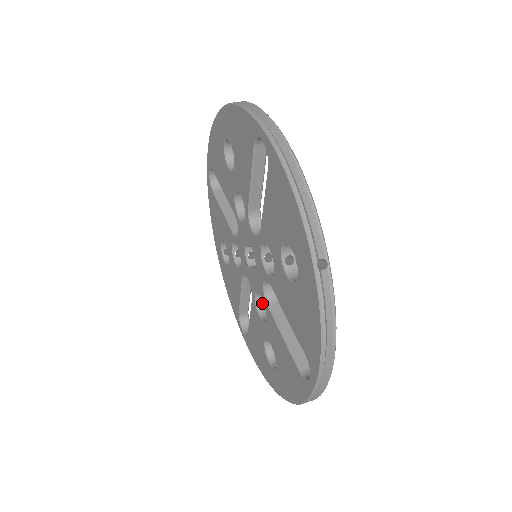
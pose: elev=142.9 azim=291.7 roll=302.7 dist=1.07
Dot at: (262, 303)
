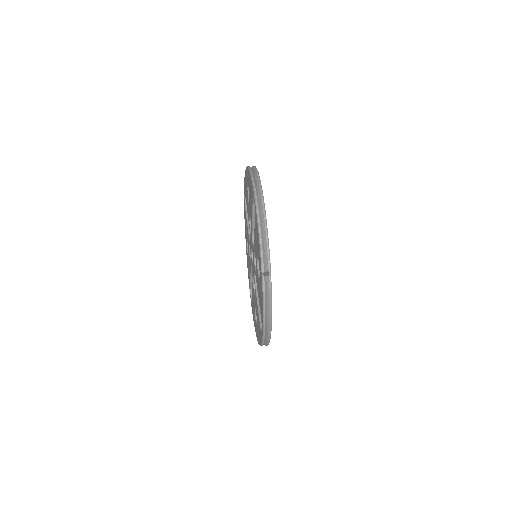
Dot at: occluded
